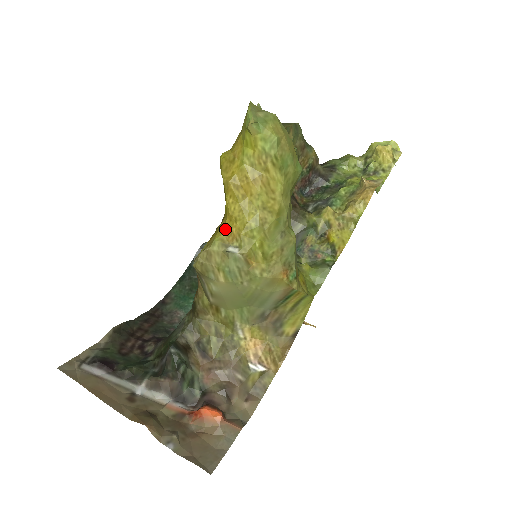
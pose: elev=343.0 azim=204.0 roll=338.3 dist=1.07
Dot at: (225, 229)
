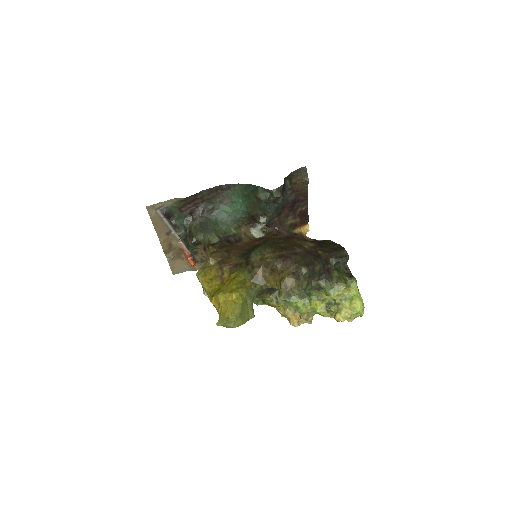
Dot at: (208, 291)
